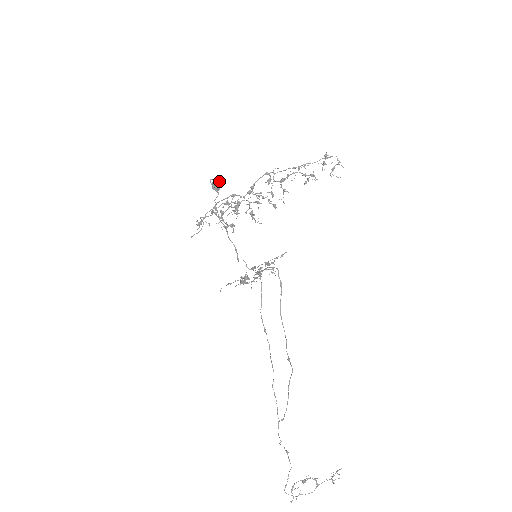
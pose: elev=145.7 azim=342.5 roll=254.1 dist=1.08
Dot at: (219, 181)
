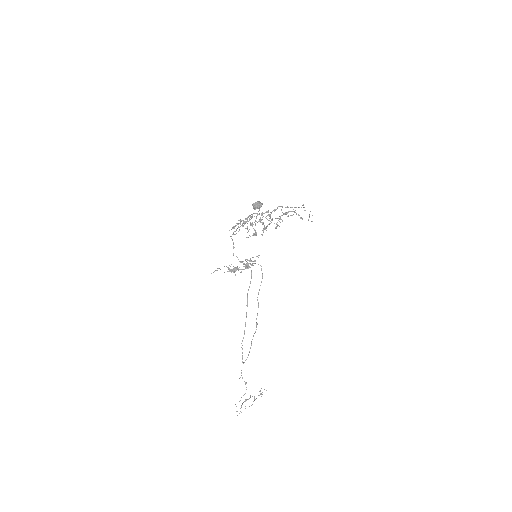
Dot at: occluded
